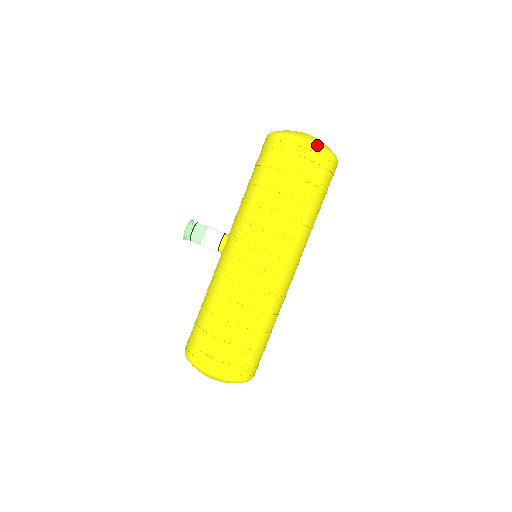
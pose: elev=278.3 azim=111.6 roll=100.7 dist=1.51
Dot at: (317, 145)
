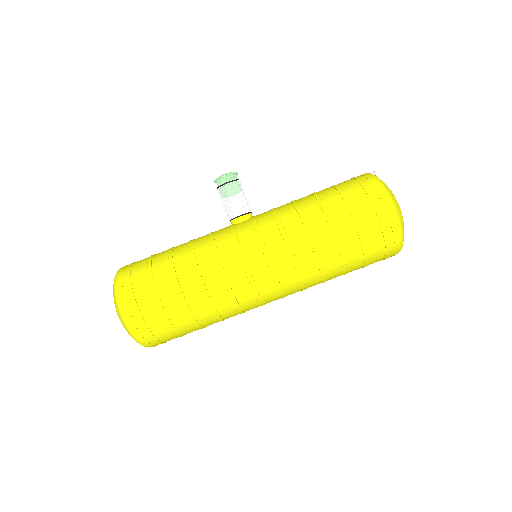
Dot at: (400, 225)
